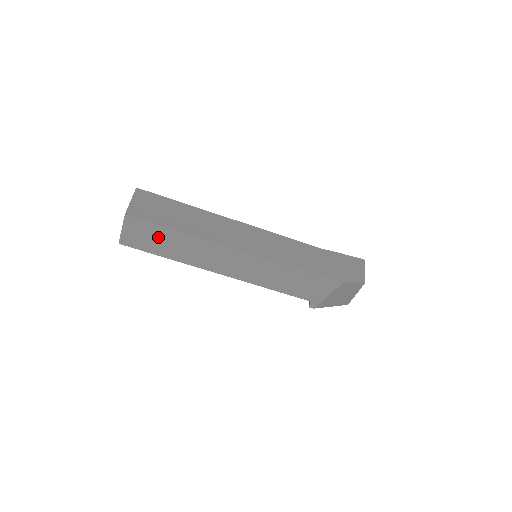
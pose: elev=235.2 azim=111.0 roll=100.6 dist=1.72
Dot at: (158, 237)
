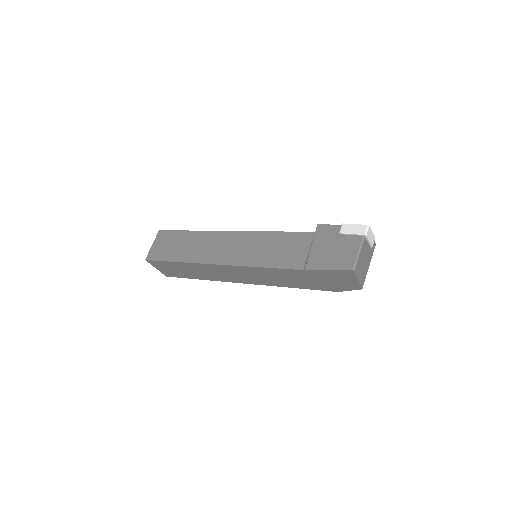
Dot at: occluded
